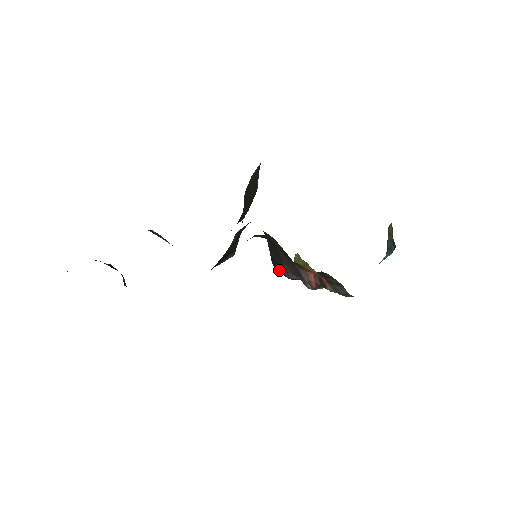
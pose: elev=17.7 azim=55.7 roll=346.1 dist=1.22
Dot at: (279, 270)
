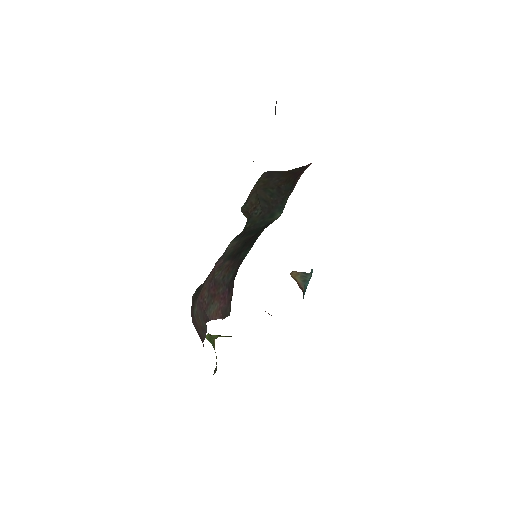
Dot at: occluded
